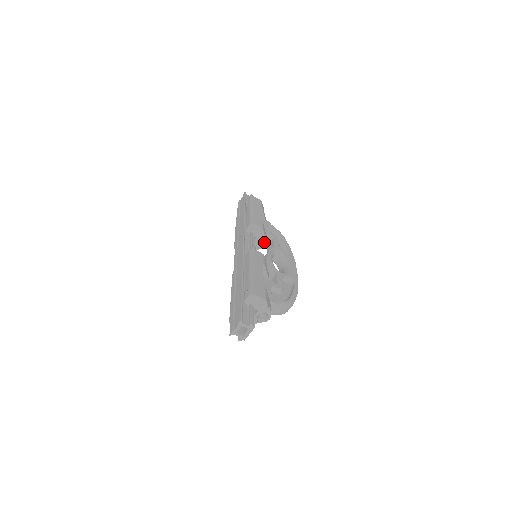
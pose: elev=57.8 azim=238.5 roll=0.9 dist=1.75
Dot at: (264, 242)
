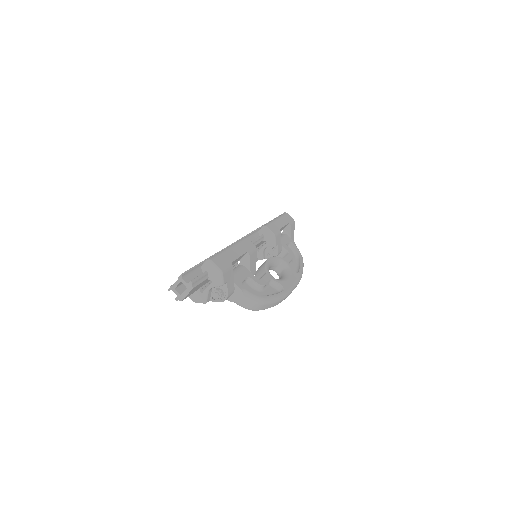
Dot at: (275, 252)
